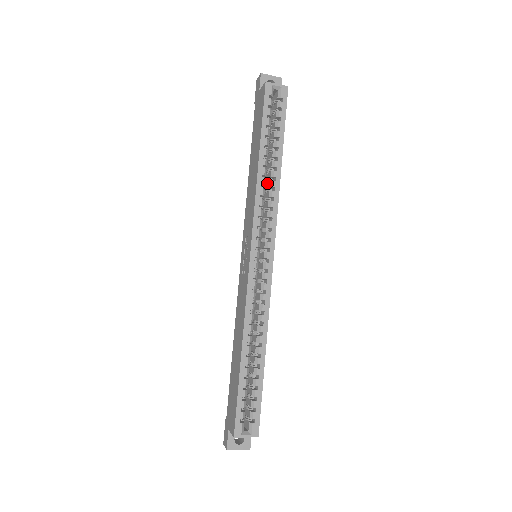
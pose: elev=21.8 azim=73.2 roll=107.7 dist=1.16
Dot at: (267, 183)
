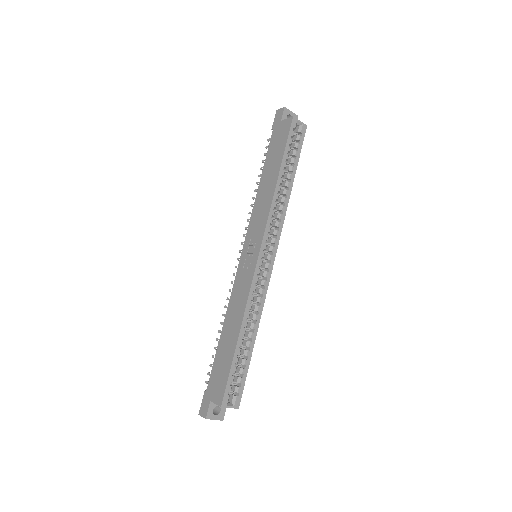
Dot at: occluded
